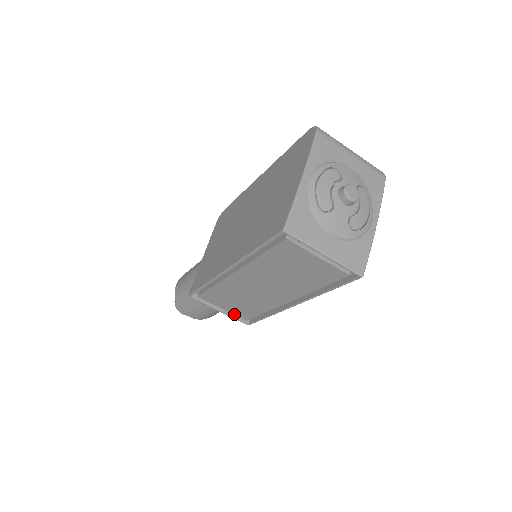
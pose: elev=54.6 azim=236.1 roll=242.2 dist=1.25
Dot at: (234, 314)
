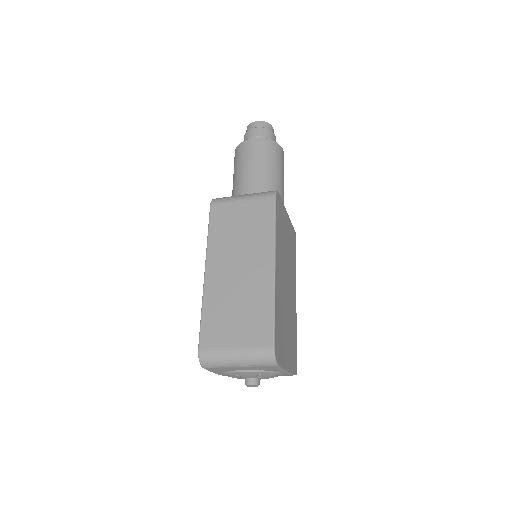
Dot at: occluded
